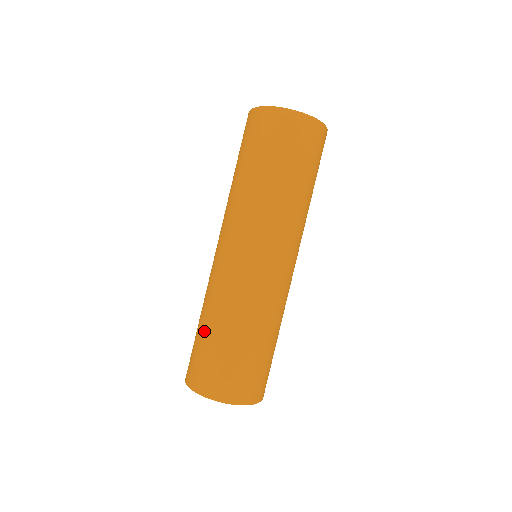
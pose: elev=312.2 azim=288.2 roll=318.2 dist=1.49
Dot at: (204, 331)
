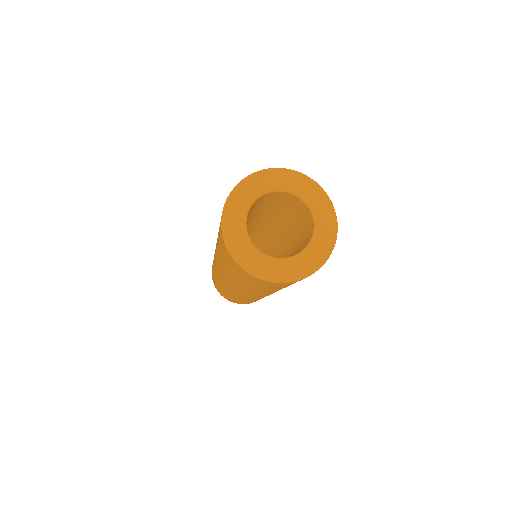
Dot at: (213, 274)
